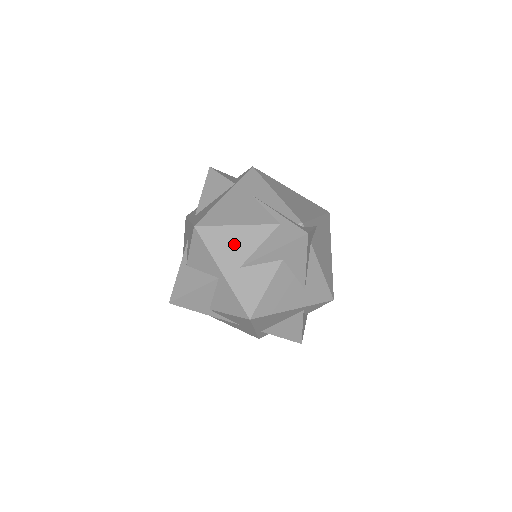
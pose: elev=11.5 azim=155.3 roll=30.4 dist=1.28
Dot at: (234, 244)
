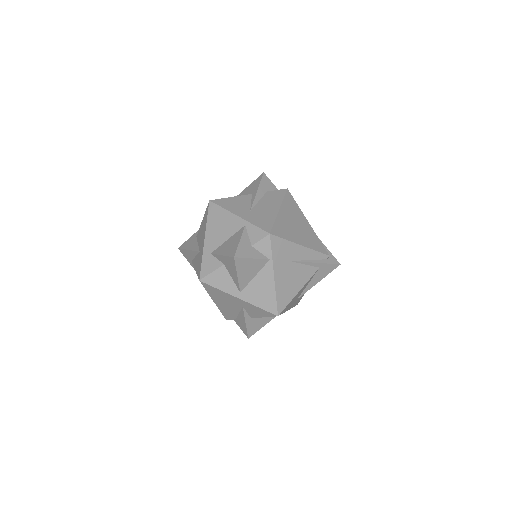
Dot at: (296, 297)
